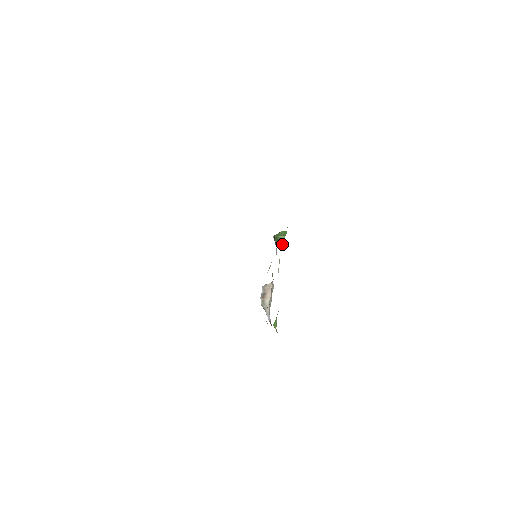
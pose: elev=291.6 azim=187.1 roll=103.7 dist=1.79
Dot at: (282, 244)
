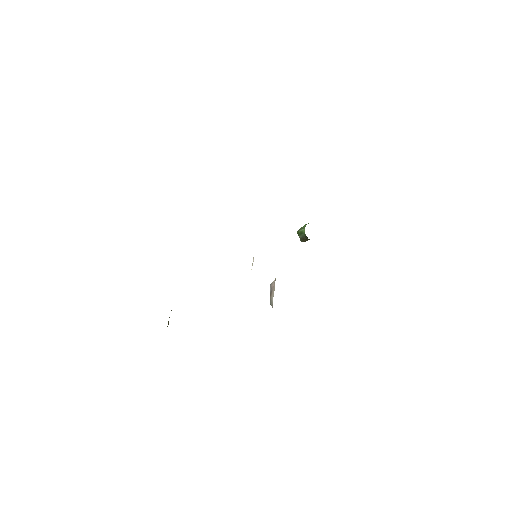
Dot at: (304, 237)
